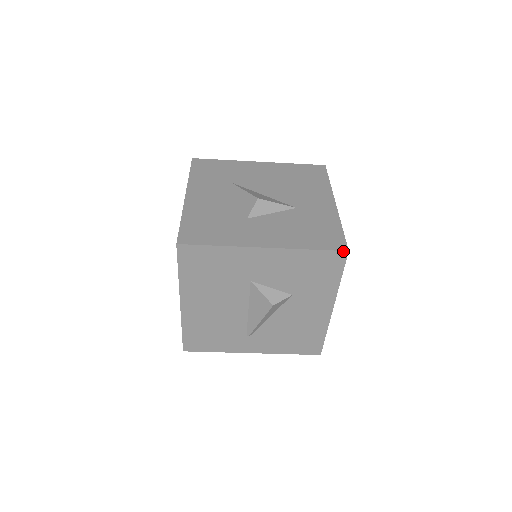
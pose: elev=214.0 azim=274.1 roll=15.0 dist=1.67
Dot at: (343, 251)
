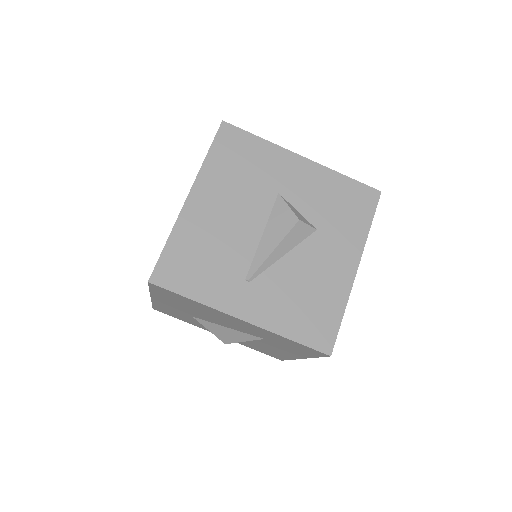
Dot at: (376, 190)
